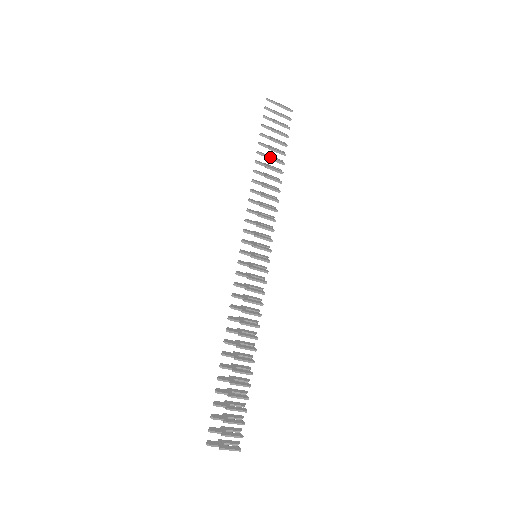
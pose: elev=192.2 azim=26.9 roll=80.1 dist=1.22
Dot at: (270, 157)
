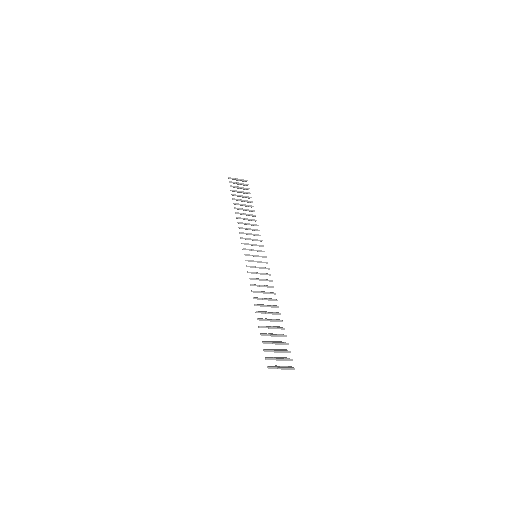
Dot at: (243, 204)
